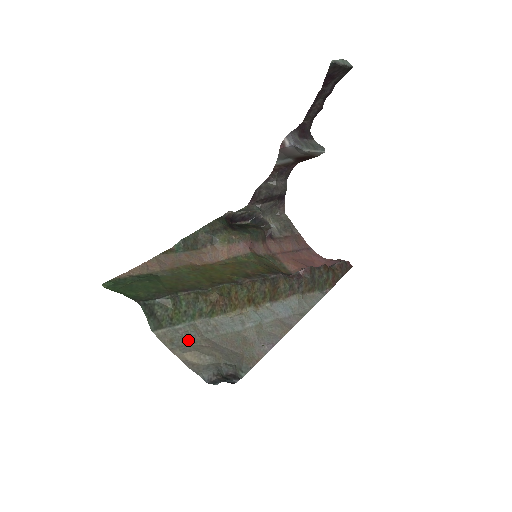
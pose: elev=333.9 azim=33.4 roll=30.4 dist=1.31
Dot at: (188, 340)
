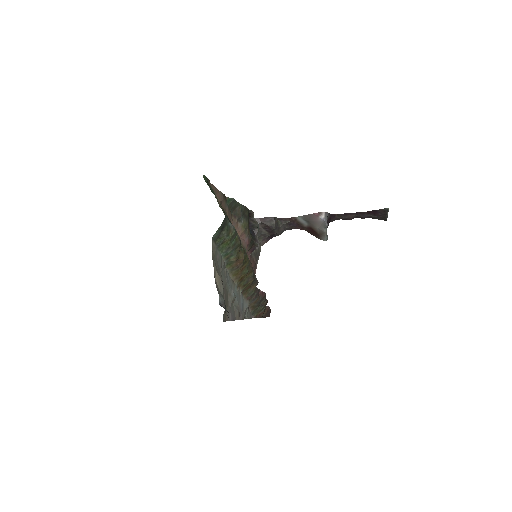
Dot at: (218, 266)
